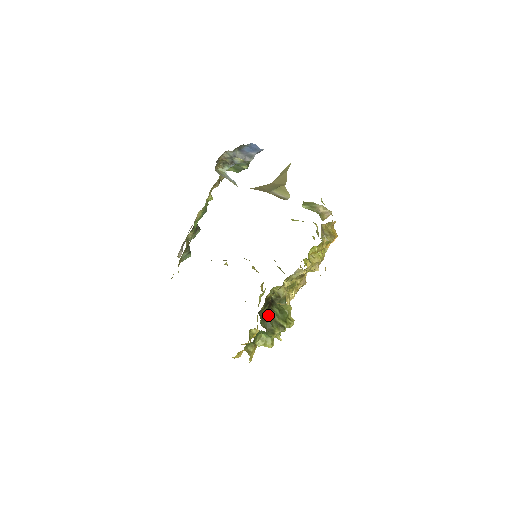
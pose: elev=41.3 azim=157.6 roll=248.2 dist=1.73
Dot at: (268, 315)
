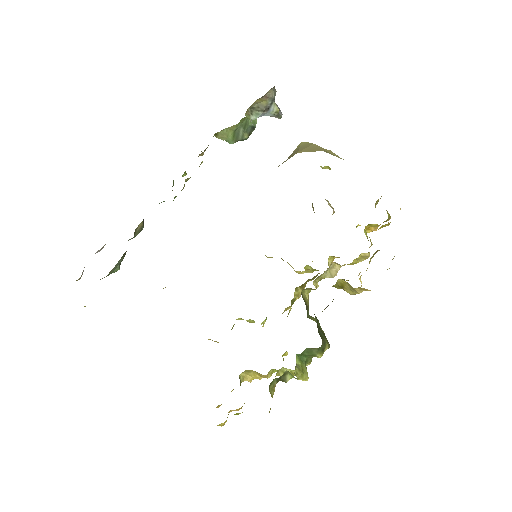
Dot at: (317, 322)
